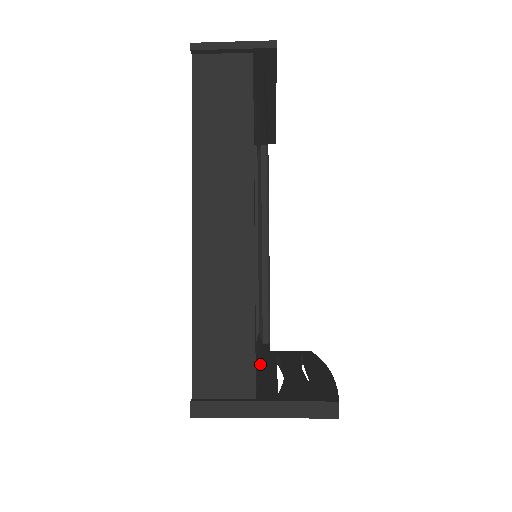
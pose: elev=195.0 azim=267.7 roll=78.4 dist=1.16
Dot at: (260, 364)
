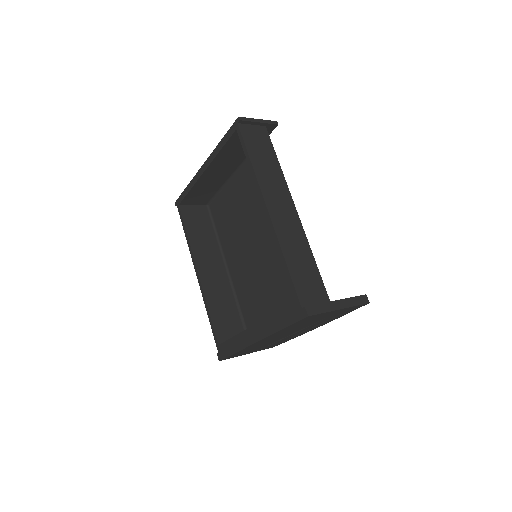
Dot at: occluded
